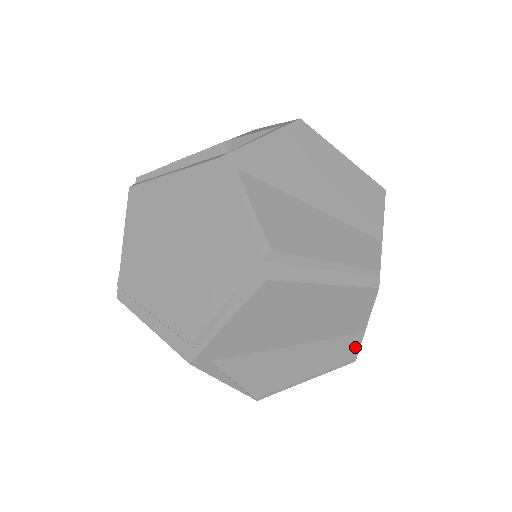
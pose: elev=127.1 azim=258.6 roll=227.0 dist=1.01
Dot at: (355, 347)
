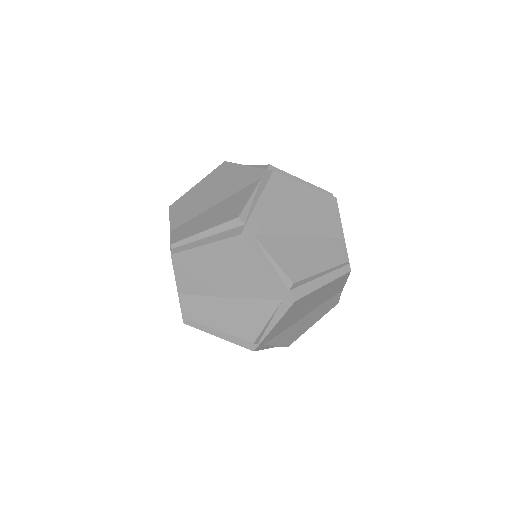
Dot at: (344, 250)
